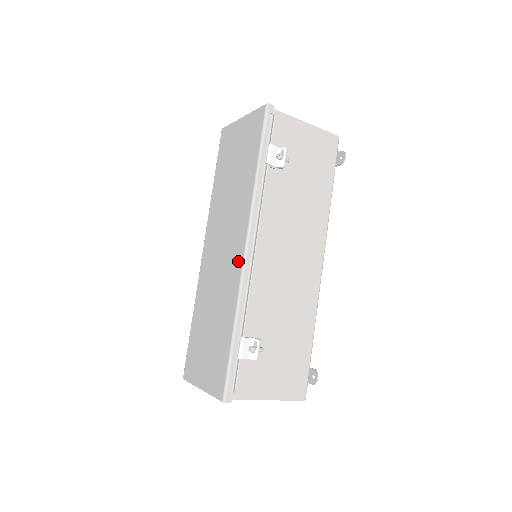
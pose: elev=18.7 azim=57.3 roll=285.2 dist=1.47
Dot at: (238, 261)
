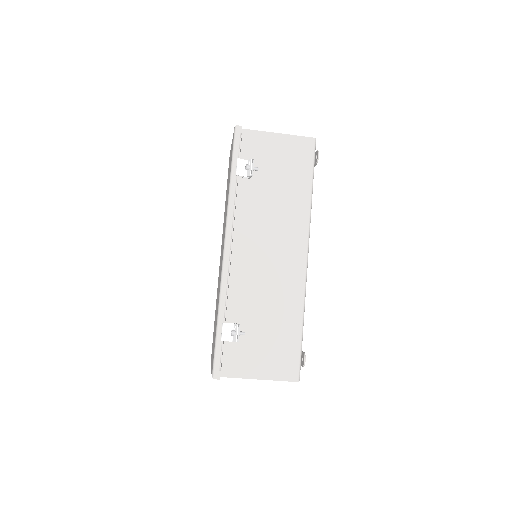
Dot at: occluded
